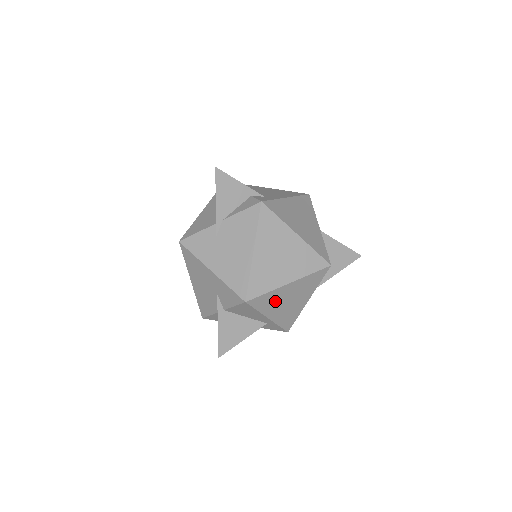
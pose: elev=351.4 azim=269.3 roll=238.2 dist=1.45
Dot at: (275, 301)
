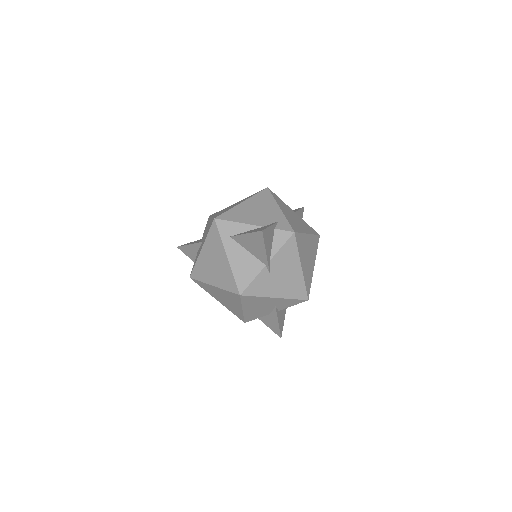
Dot at: occluded
